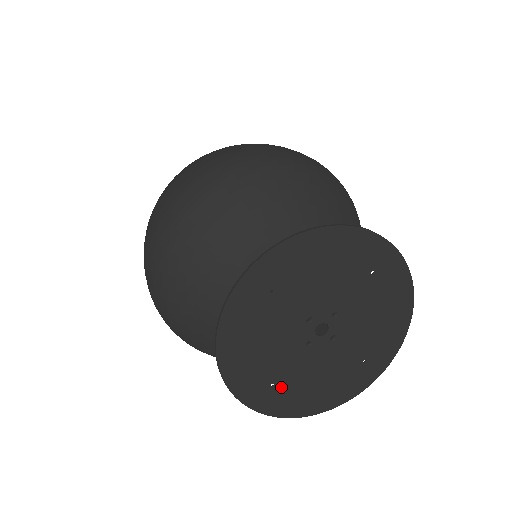
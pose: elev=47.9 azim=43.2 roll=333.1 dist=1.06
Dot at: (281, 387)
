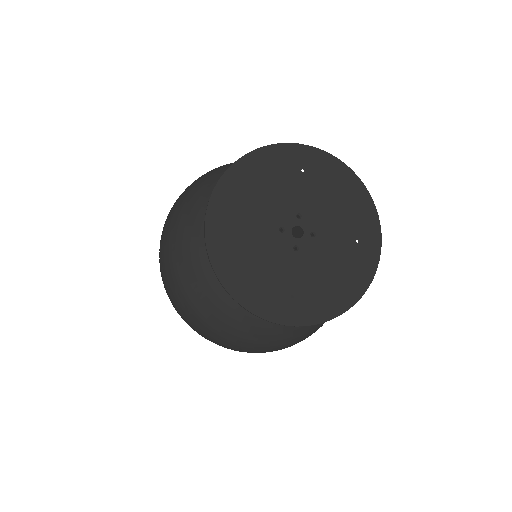
Dot at: (301, 295)
